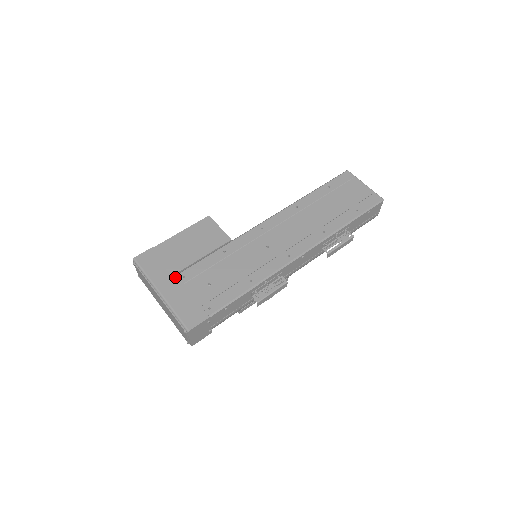
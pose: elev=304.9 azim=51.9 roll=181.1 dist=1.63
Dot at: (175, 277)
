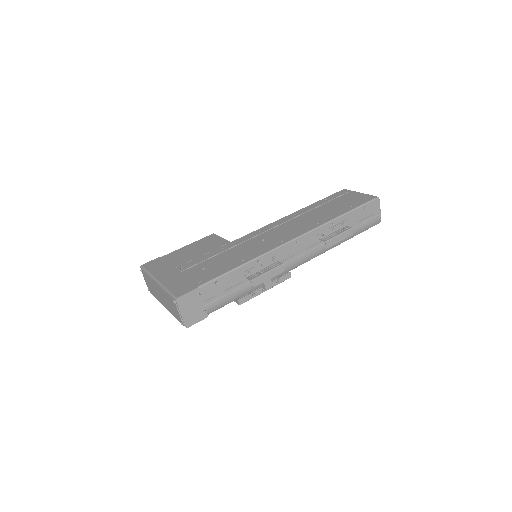
Dot at: (174, 269)
